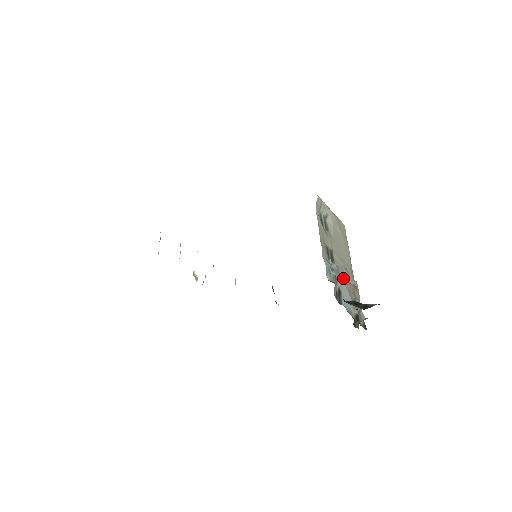
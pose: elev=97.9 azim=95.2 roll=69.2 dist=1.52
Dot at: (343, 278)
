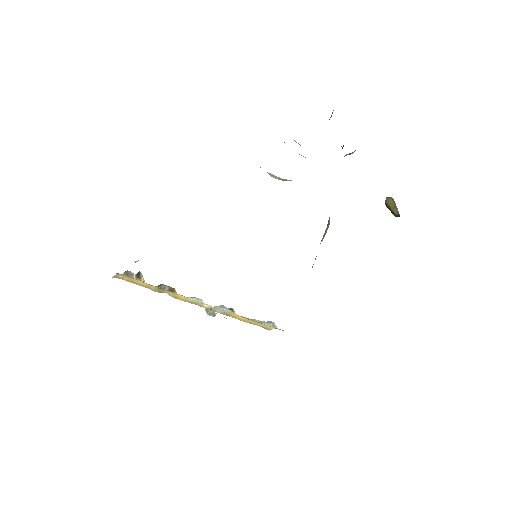
Dot at: occluded
